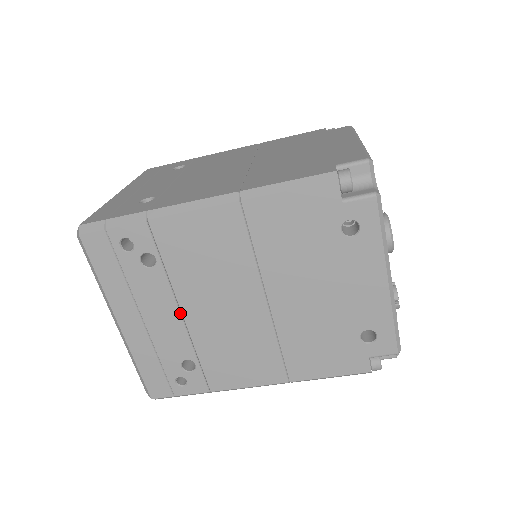
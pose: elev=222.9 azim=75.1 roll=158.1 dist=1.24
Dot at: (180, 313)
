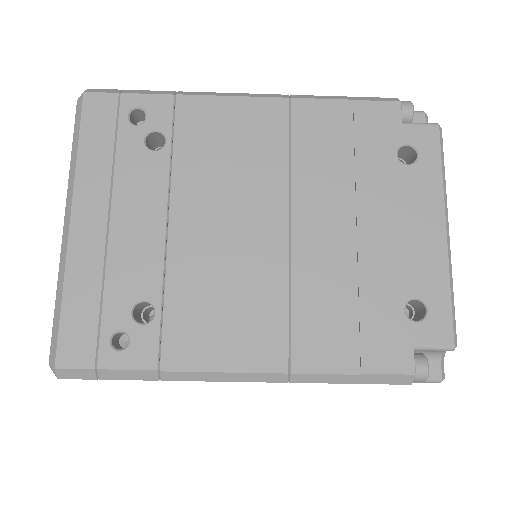
Dot at: (166, 221)
